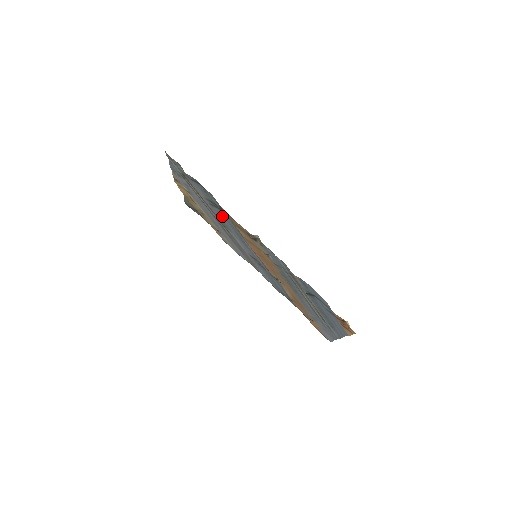
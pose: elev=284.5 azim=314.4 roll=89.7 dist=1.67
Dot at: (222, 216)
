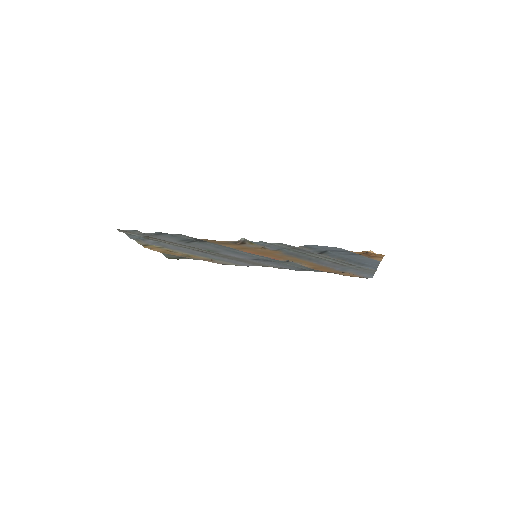
Dot at: (203, 245)
